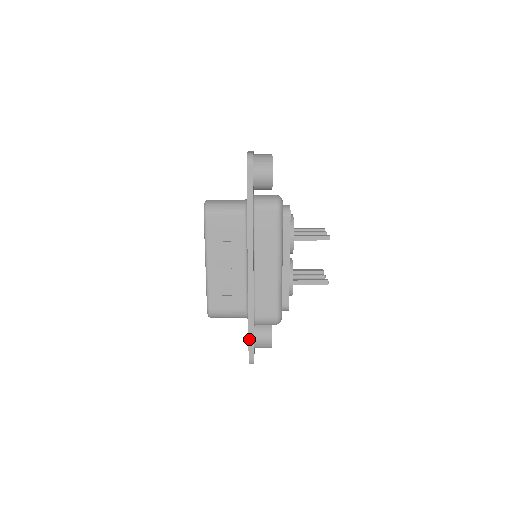
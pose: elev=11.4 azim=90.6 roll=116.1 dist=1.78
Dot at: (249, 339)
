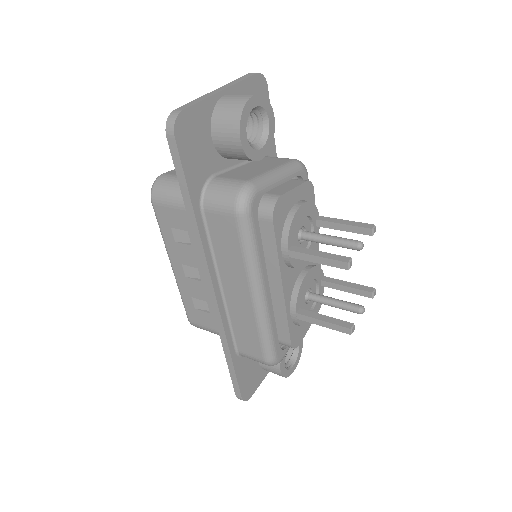
Dot at: (231, 375)
